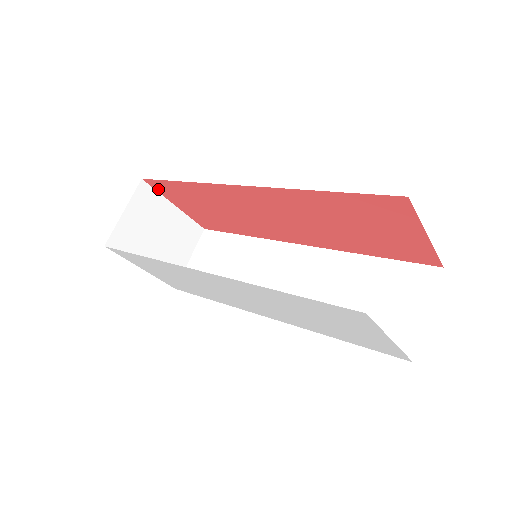
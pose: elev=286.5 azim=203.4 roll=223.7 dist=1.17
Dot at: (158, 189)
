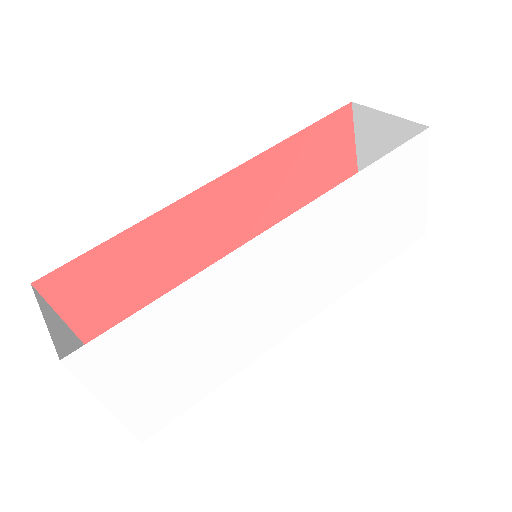
Dot at: (55, 297)
